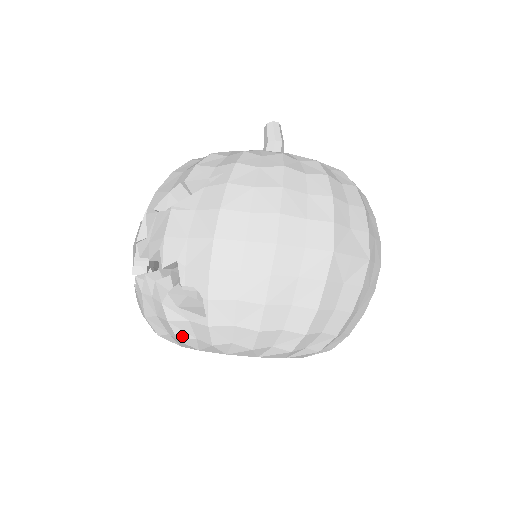
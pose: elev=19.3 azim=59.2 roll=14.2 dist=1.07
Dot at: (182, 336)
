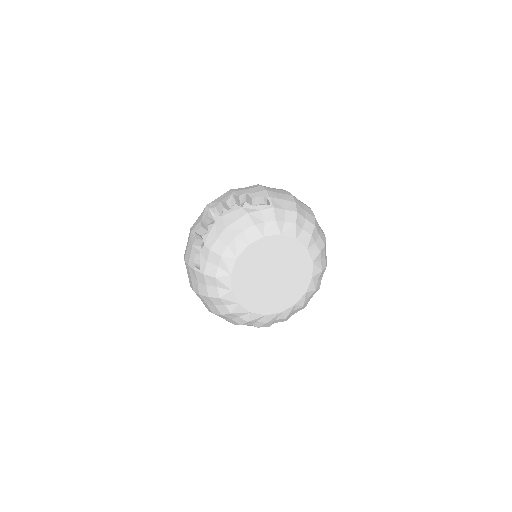
Dot at: (256, 221)
